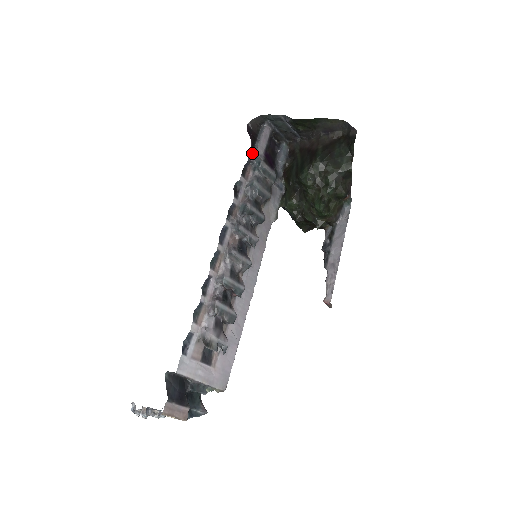
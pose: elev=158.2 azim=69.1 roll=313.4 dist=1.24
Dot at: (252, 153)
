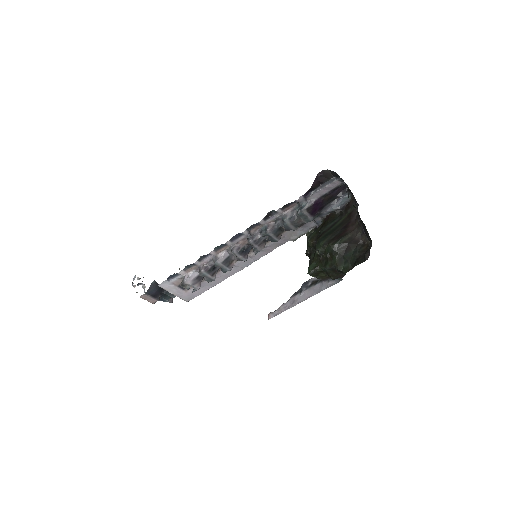
Dot at: (303, 197)
